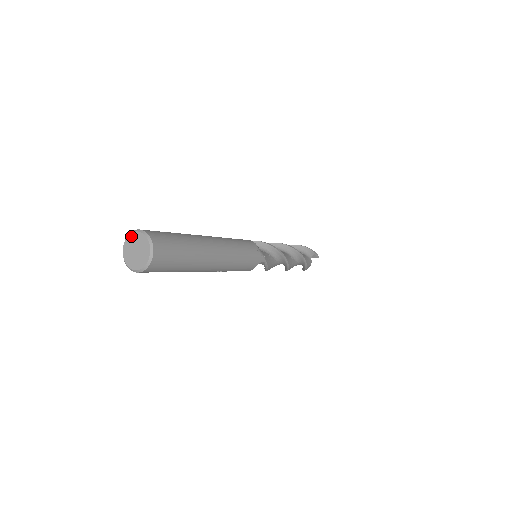
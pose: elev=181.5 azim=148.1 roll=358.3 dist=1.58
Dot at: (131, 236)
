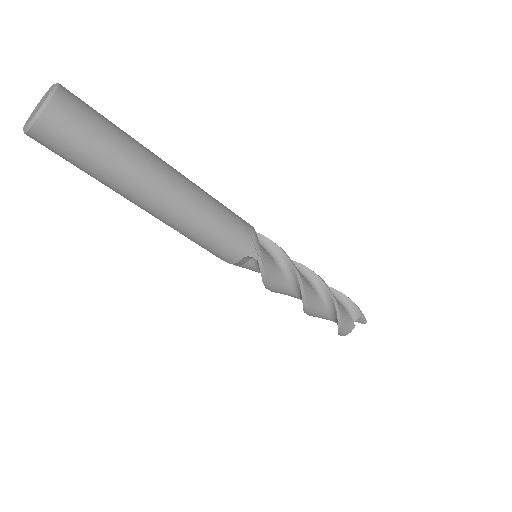
Dot at: (47, 91)
